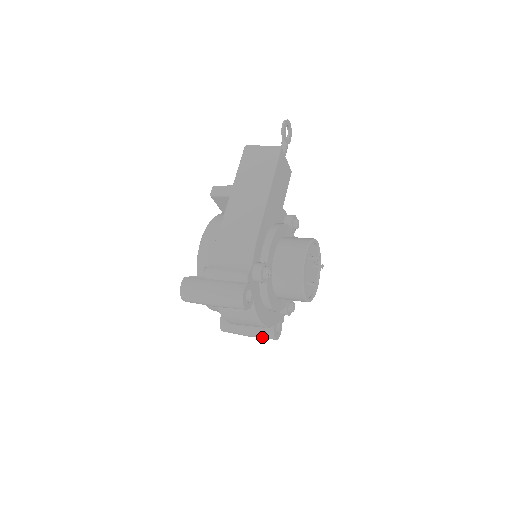
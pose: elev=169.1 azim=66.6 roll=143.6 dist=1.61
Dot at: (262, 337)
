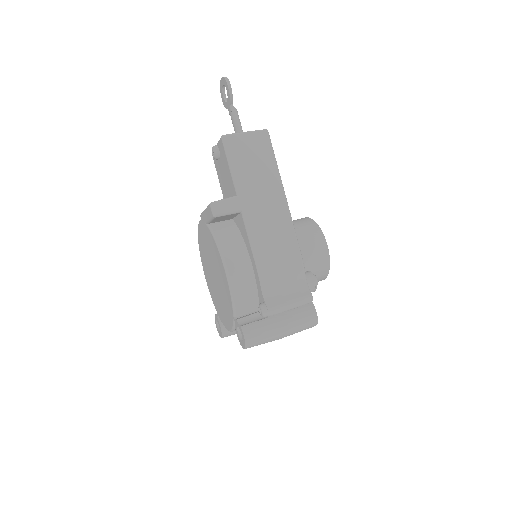
Dot at: occluded
